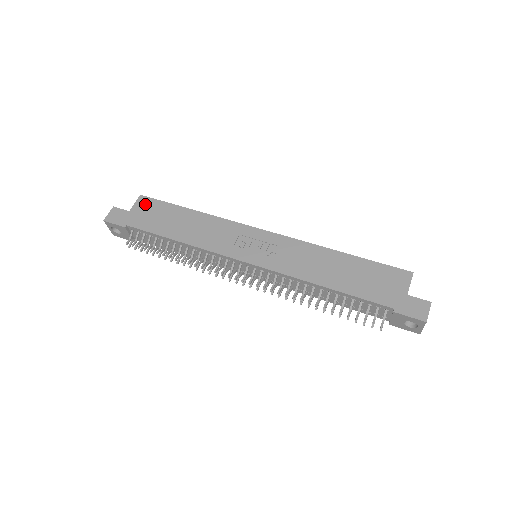
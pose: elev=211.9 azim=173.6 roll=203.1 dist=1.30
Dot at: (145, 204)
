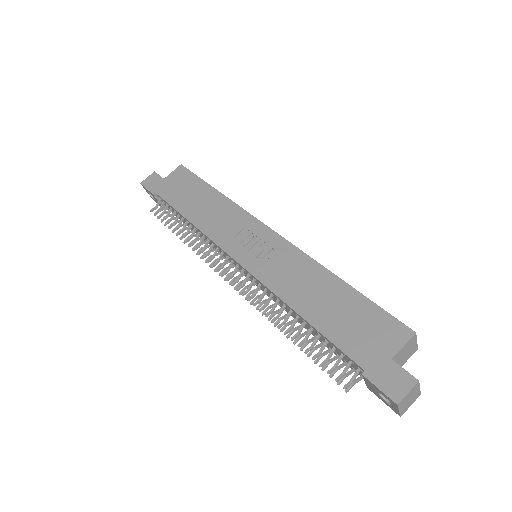
Dot at: (180, 174)
